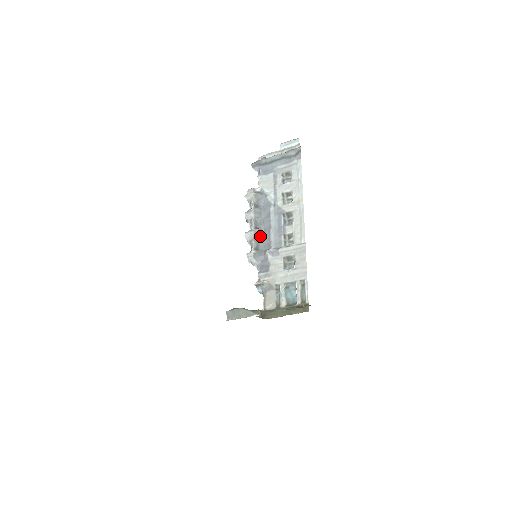
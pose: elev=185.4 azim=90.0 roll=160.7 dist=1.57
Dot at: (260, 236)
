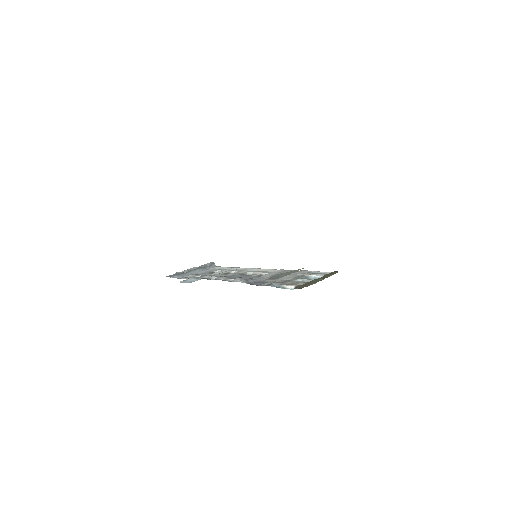
Dot at: occluded
